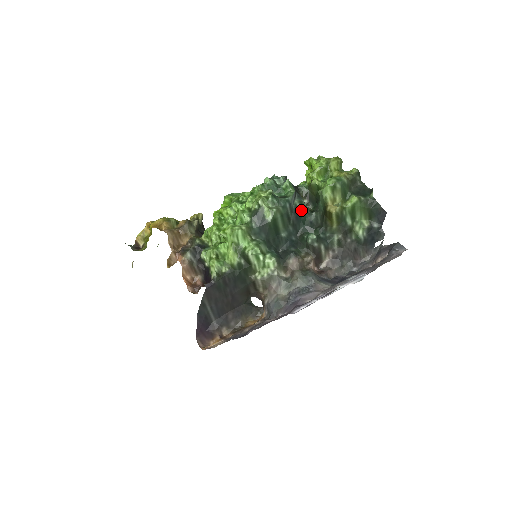
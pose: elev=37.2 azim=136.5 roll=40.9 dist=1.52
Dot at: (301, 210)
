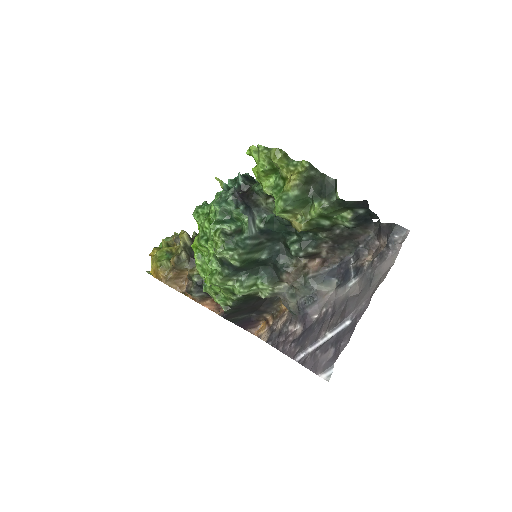
Dot at: (268, 224)
